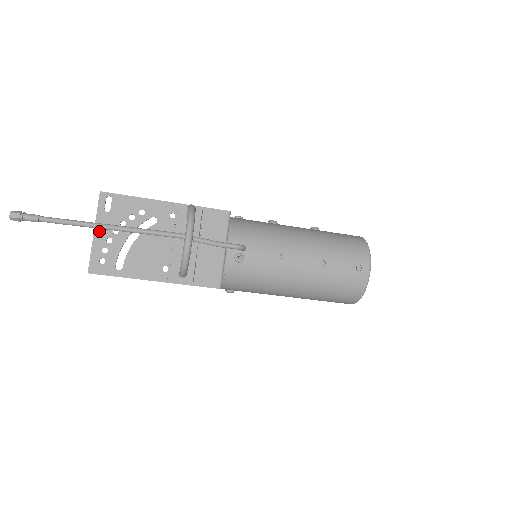
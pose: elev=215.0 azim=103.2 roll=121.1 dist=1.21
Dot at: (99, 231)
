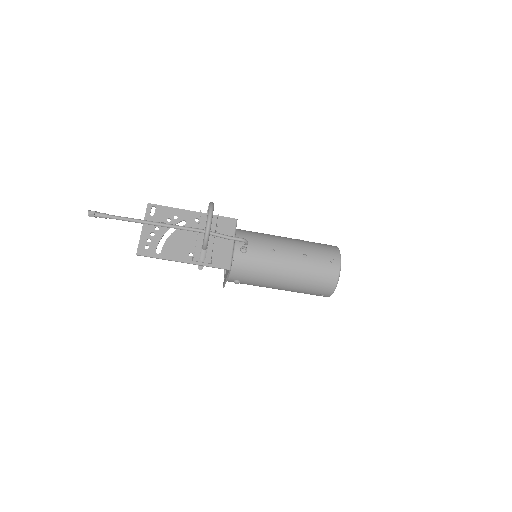
Dot at: (146, 228)
